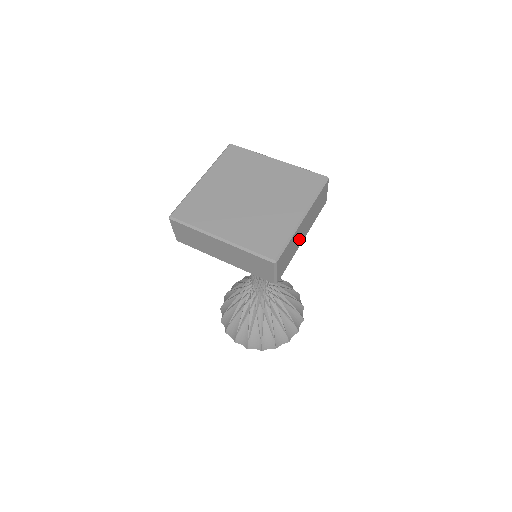
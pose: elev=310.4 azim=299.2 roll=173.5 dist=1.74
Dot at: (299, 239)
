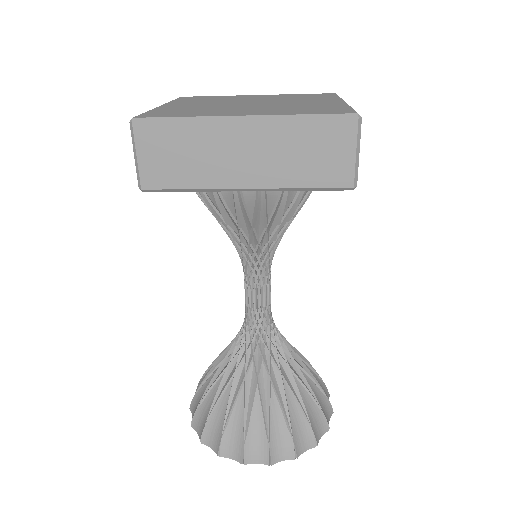
Dot at: occluded
